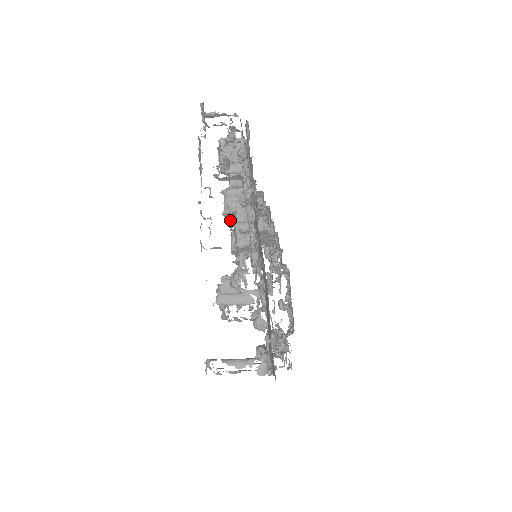
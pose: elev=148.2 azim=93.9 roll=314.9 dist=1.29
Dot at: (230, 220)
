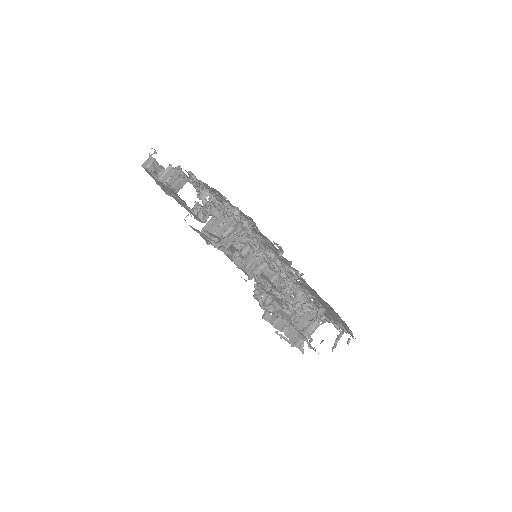
Dot at: occluded
